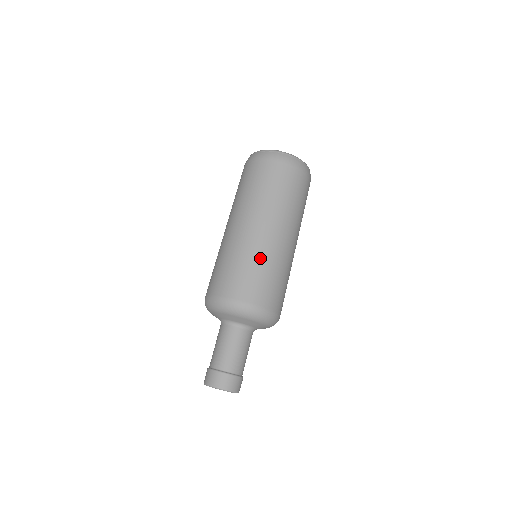
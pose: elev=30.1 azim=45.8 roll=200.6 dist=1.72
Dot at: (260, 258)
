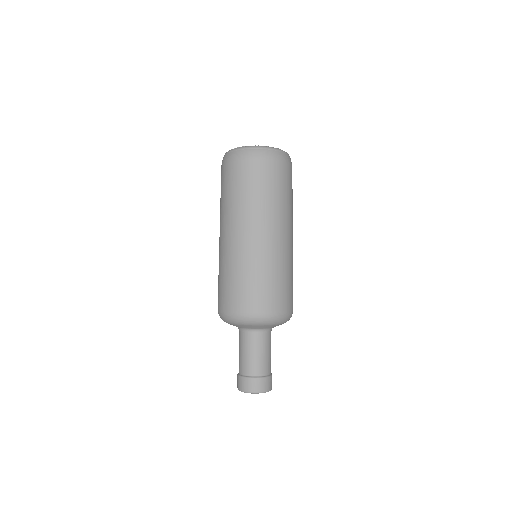
Dot at: (229, 265)
